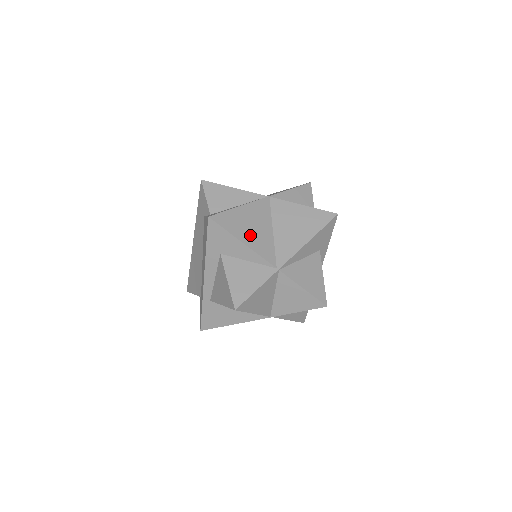
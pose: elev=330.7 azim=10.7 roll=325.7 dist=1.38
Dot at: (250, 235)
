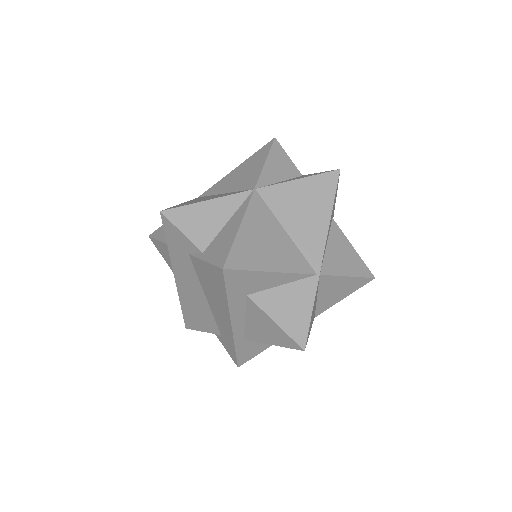
Dot at: (272, 256)
